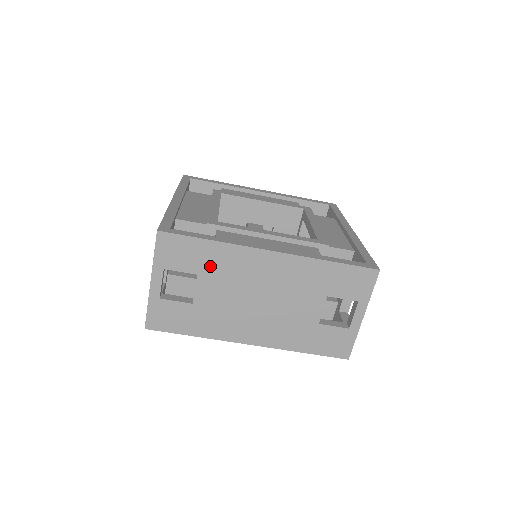
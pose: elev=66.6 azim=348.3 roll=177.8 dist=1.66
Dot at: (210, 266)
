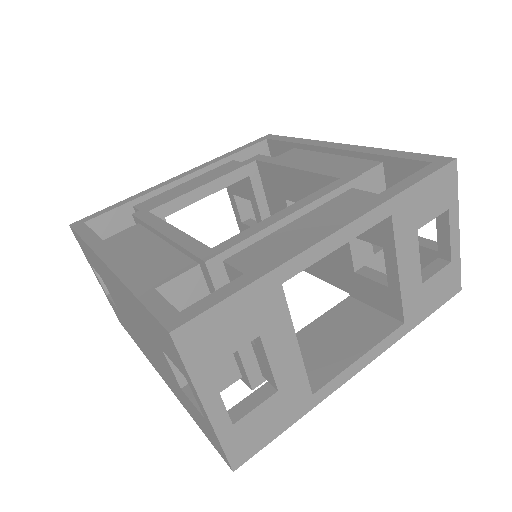
Dot at: (99, 270)
